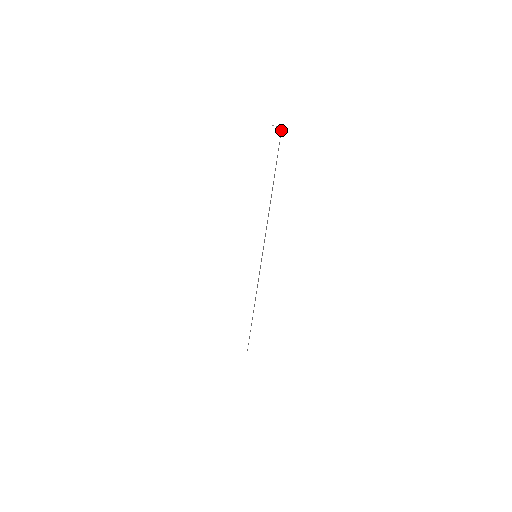
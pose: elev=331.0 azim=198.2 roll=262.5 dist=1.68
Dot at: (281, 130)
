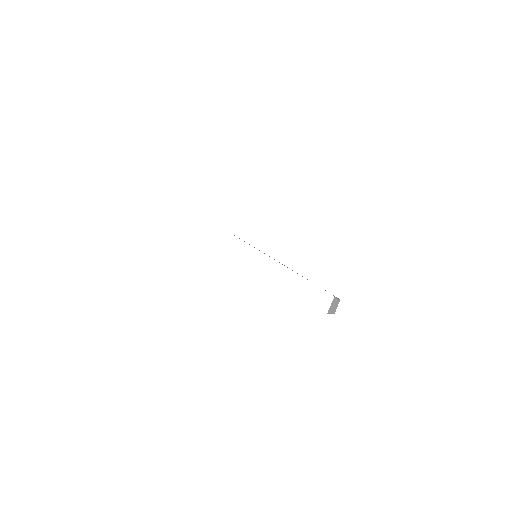
Dot at: occluded
